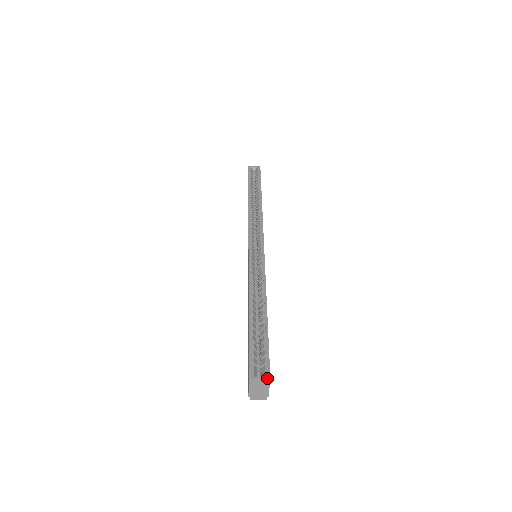
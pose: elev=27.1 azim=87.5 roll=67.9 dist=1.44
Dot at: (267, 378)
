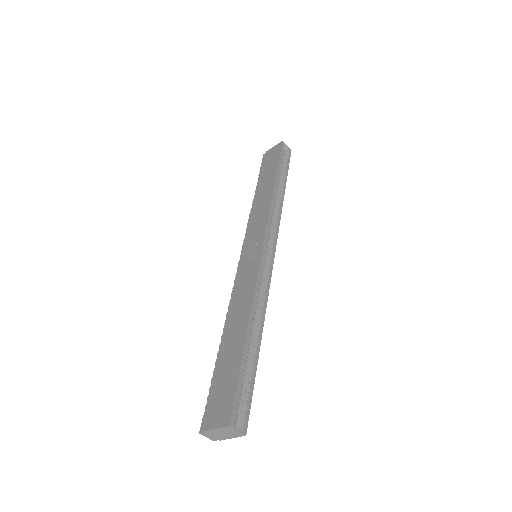
Dot at: (244, 433)
